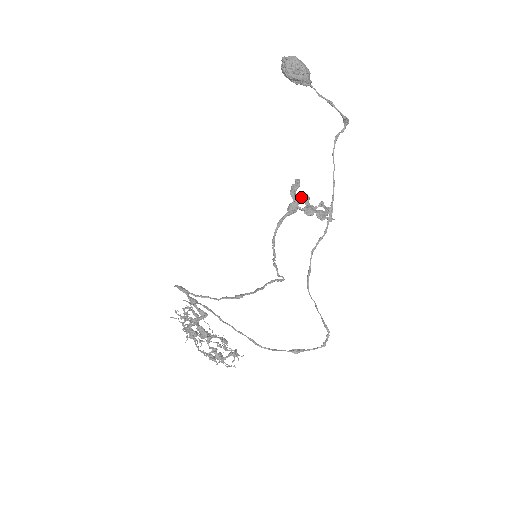
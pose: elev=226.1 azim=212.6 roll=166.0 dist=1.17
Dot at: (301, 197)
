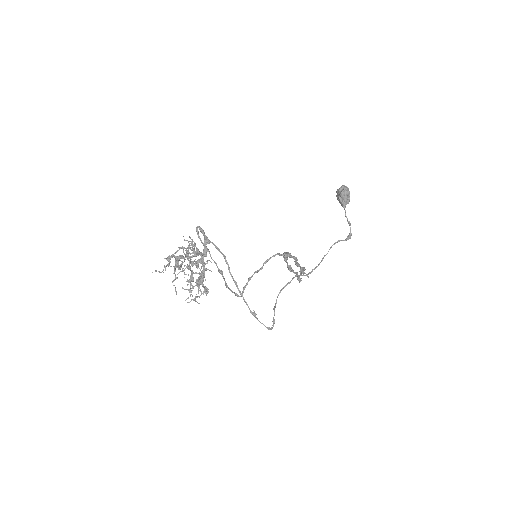
Dot at: occluded
